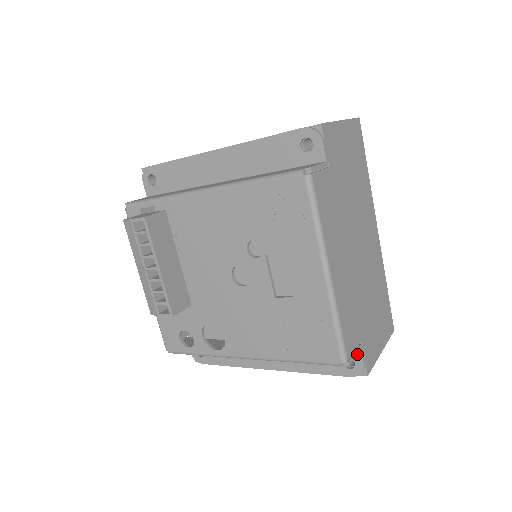
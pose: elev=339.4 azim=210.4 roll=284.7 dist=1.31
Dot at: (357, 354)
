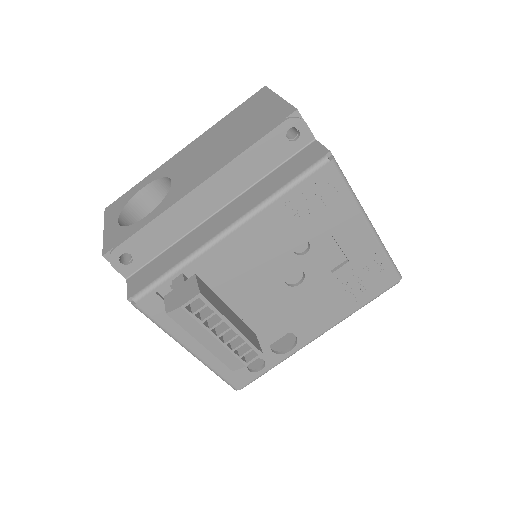
Dot at: occluded
